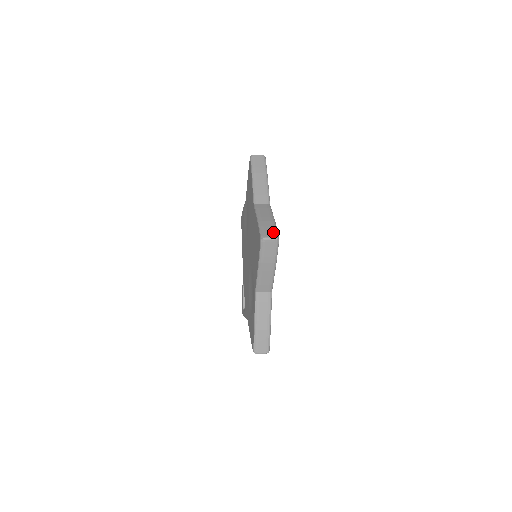
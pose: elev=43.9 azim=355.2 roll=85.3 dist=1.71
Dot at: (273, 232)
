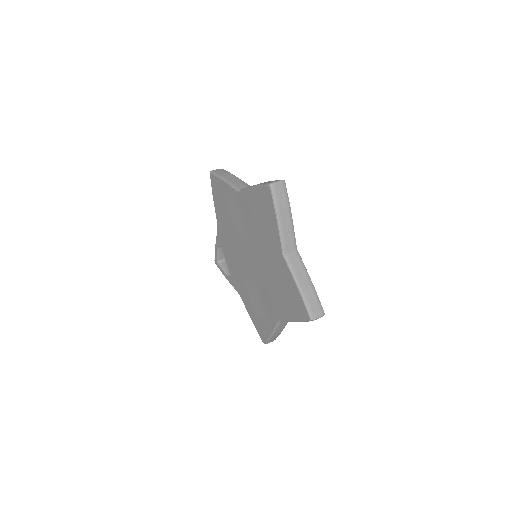
Dot at: (319, 307)
